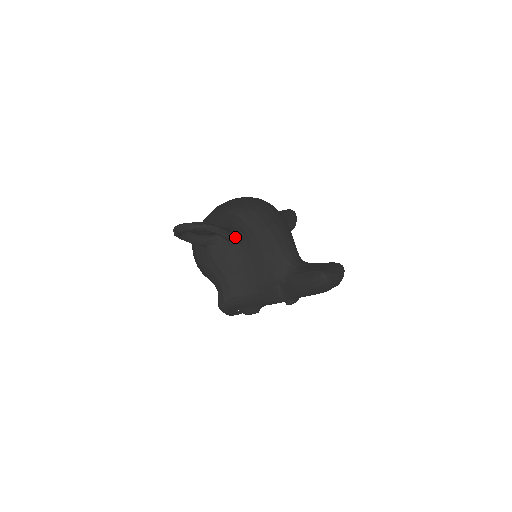
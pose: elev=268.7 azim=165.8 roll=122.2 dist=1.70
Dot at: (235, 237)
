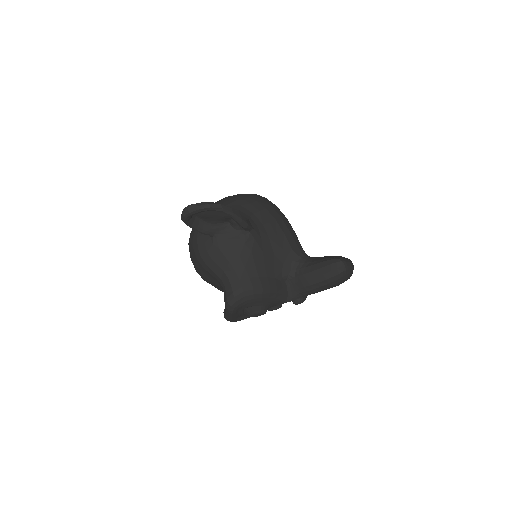
Dot at: (247, 223)
